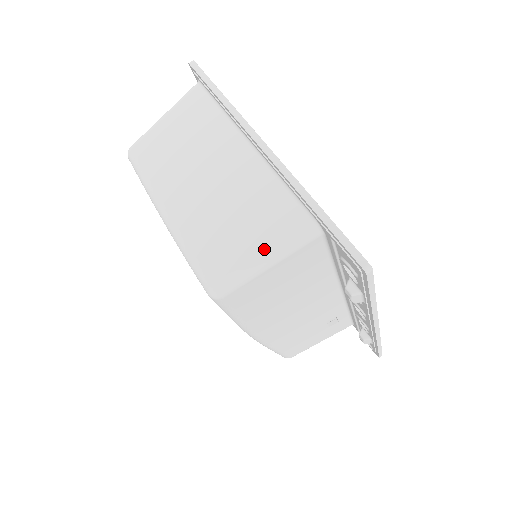
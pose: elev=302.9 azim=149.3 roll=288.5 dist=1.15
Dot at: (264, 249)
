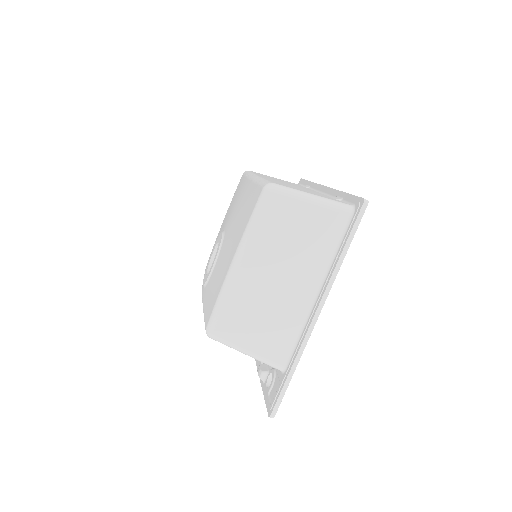
Dot at: (253, 350)
